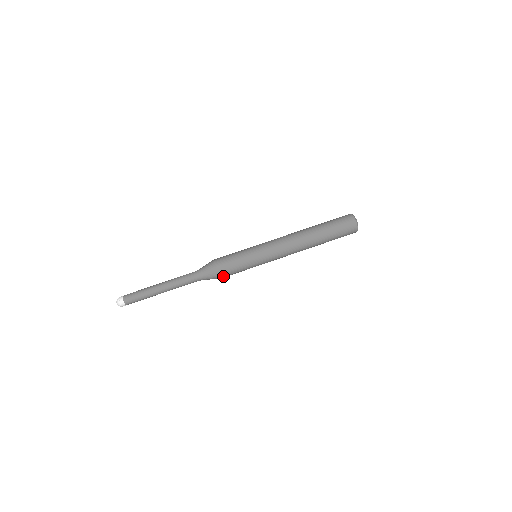
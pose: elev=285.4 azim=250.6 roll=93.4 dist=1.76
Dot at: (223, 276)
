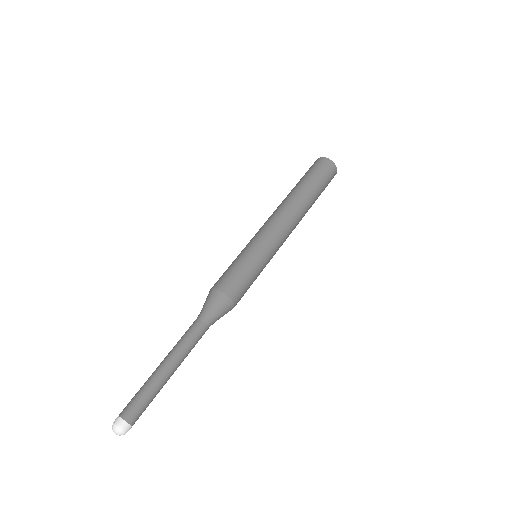
Dot at: (228, 290)
